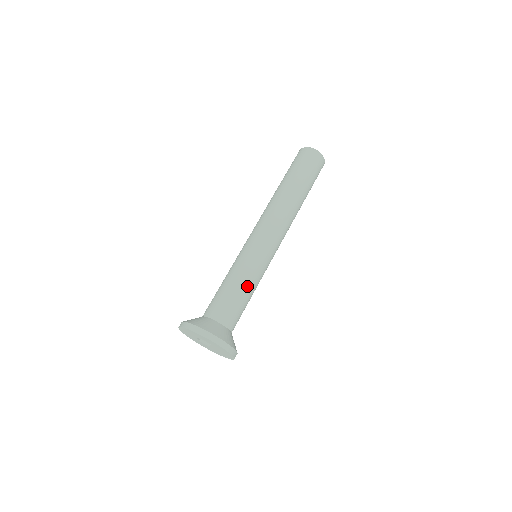
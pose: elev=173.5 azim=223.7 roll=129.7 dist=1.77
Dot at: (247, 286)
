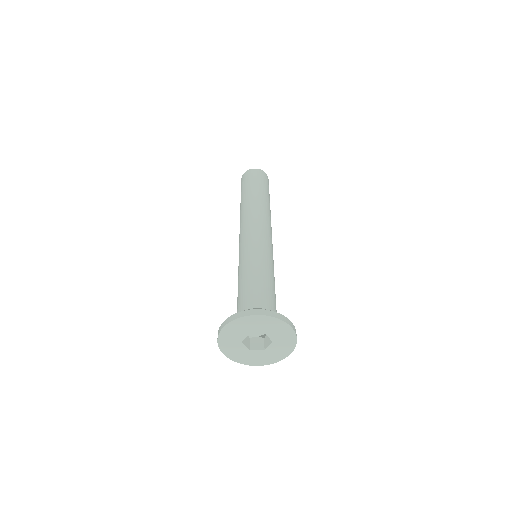
Dot at: (274, 280)
